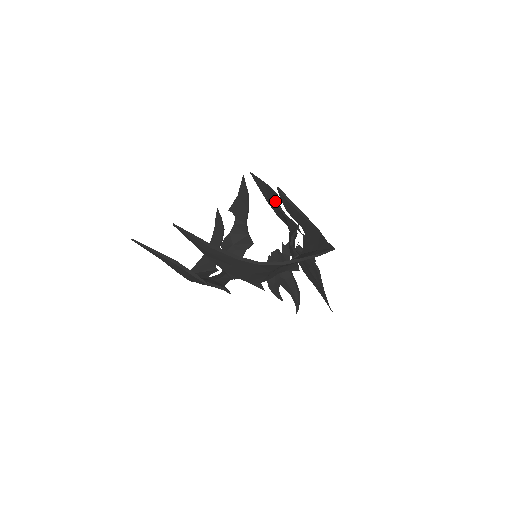
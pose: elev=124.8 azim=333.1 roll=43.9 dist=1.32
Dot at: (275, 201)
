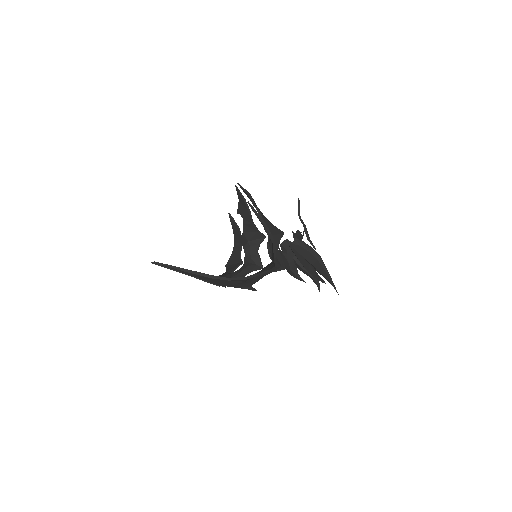
Dot at: occluded
